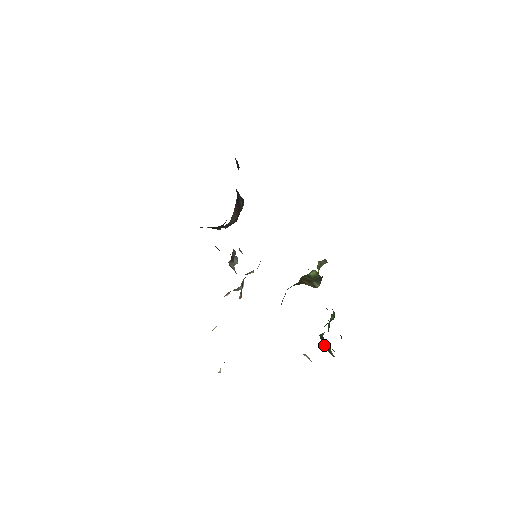
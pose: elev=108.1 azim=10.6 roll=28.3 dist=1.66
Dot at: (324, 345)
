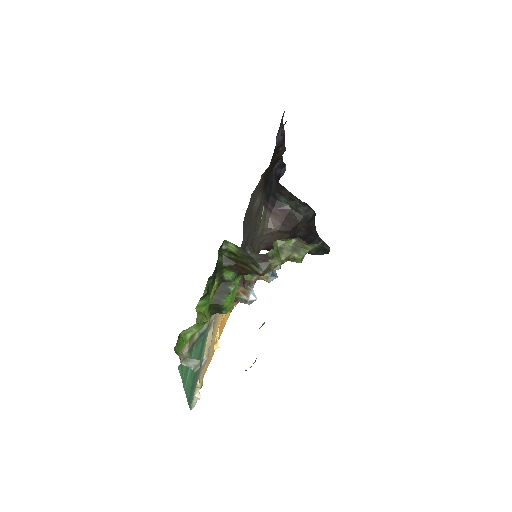
Dot at: occluded
